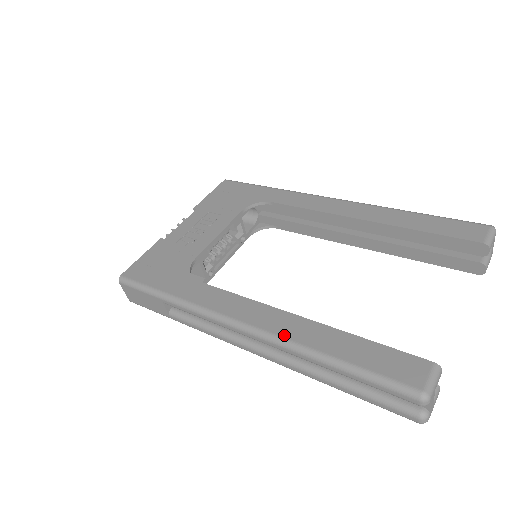
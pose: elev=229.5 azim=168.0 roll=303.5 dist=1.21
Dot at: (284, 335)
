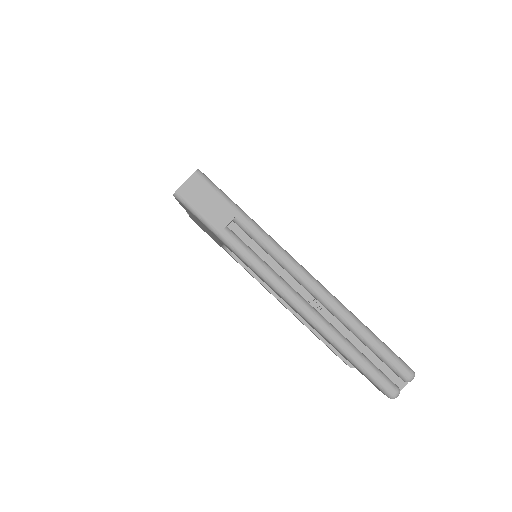
Dot at: (336, 298)
